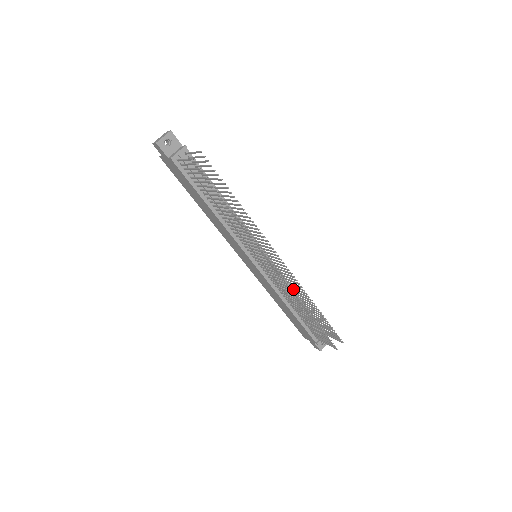
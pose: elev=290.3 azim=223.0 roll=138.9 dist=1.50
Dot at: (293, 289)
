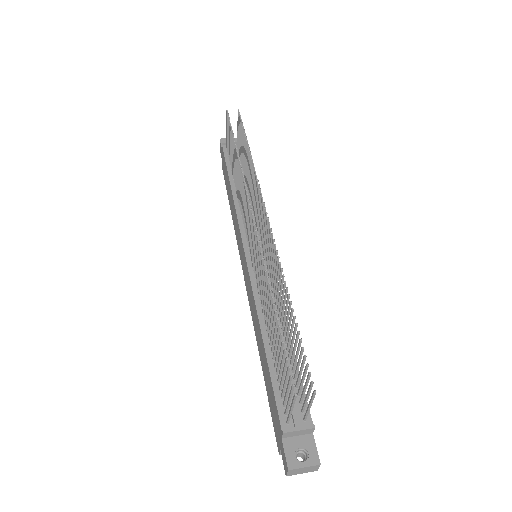
Dot at: occluded
